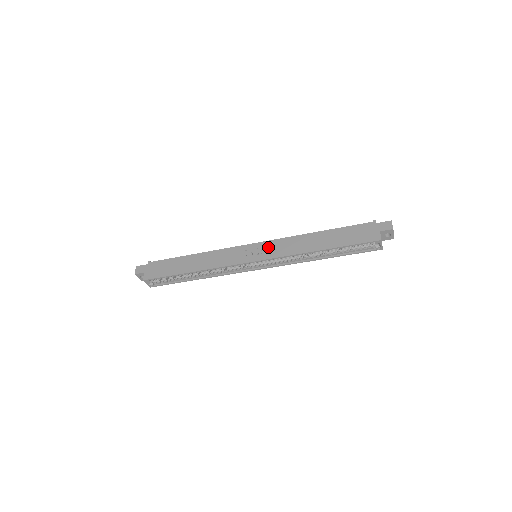
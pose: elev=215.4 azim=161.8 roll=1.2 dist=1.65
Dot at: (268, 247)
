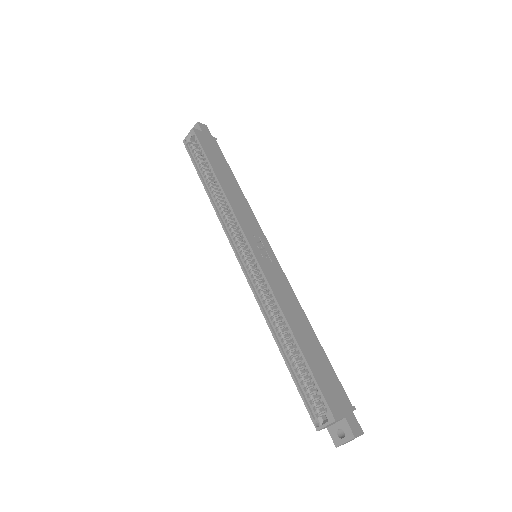
Dot at: (274, 267)
